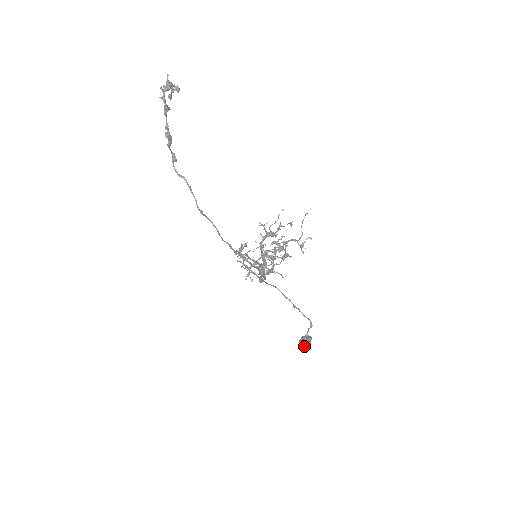
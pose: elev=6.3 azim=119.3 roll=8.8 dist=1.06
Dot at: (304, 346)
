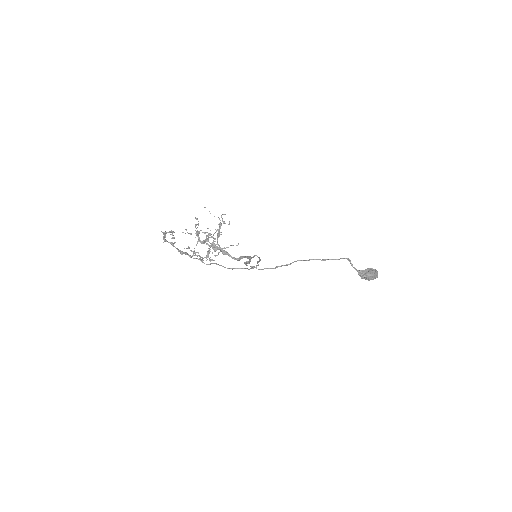
Dot at: (369, 277)
